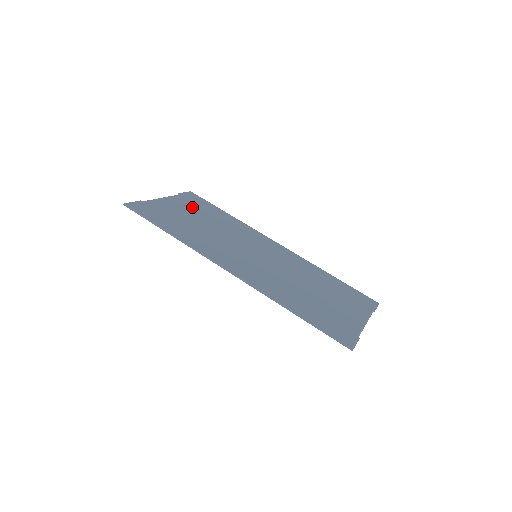
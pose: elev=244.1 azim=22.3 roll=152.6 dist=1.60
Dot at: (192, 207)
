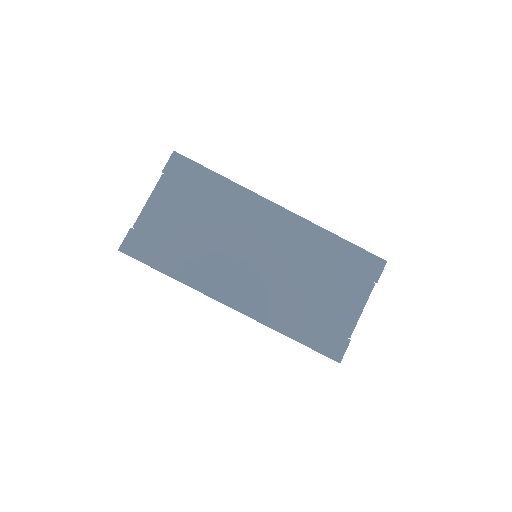
Dot at: (181, 196)
